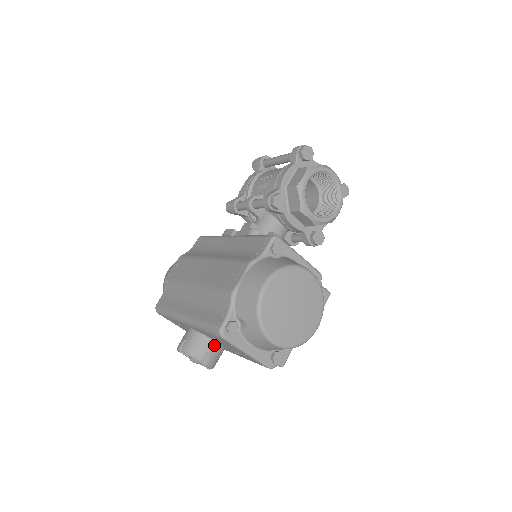
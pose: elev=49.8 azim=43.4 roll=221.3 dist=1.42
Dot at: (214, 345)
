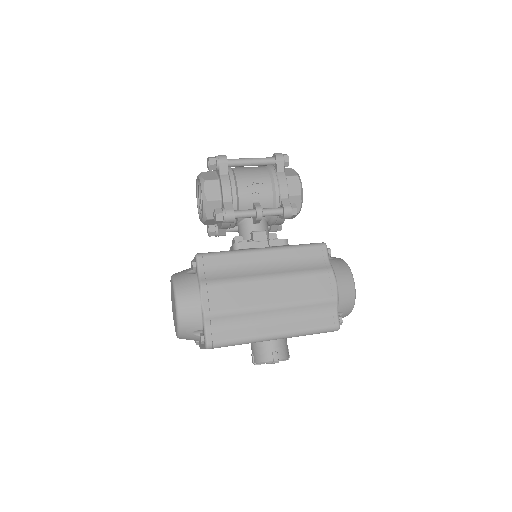
Dot at: occluded
